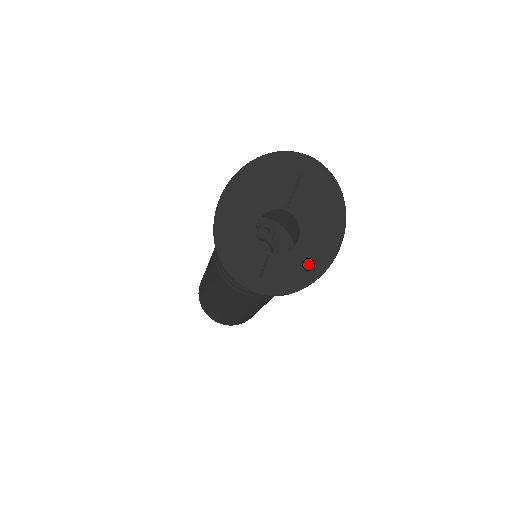
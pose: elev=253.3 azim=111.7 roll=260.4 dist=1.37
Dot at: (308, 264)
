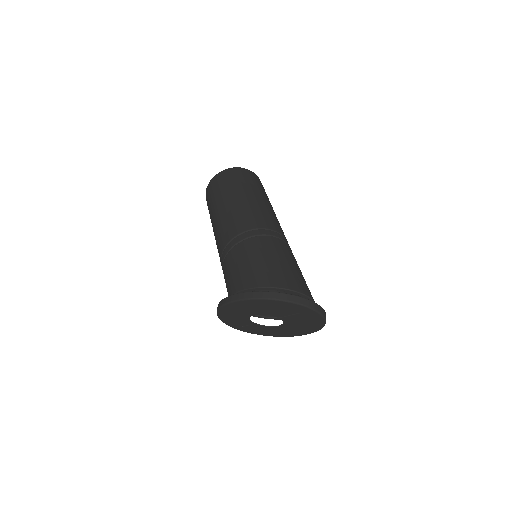
Dot at: (278, 333)
